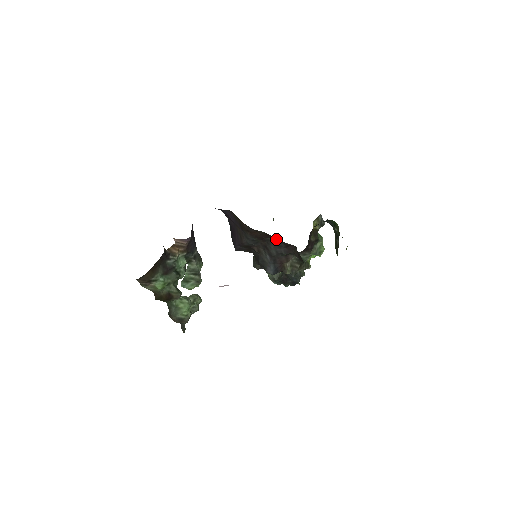
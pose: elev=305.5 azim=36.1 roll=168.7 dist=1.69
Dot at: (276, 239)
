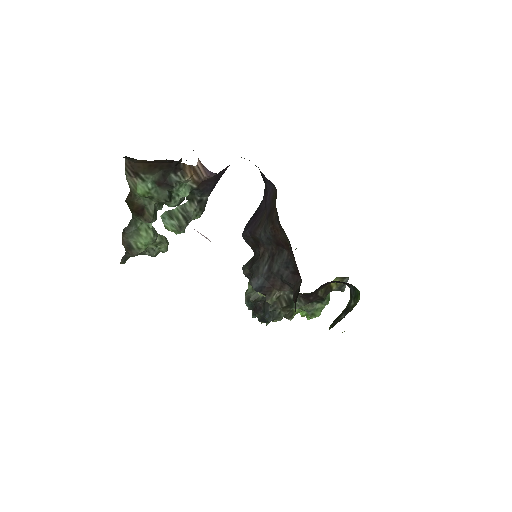
Dot at: (291, 255)
